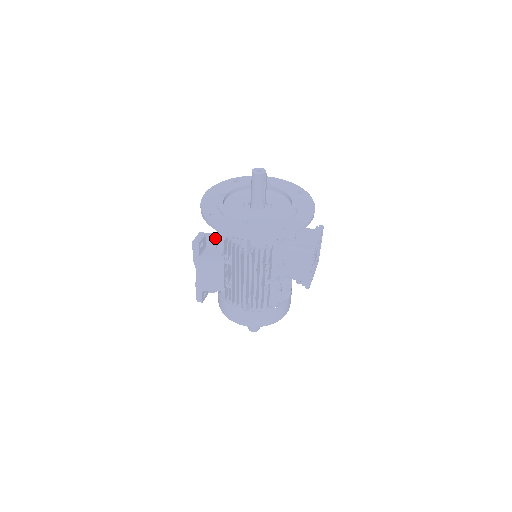
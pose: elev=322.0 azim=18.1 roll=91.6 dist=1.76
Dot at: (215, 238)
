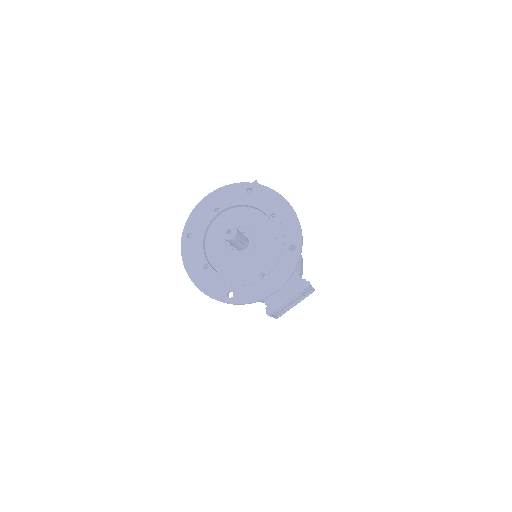
Dot at: occluded
